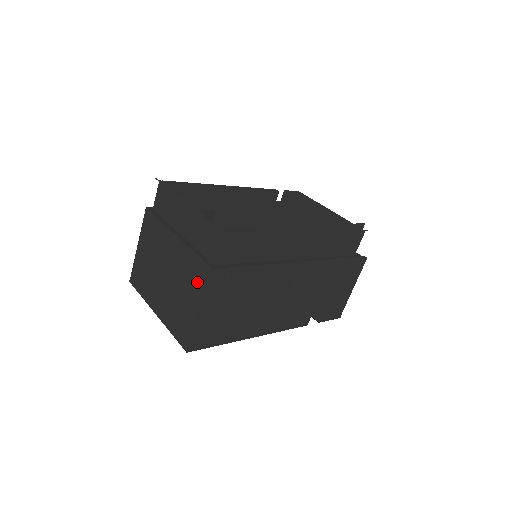
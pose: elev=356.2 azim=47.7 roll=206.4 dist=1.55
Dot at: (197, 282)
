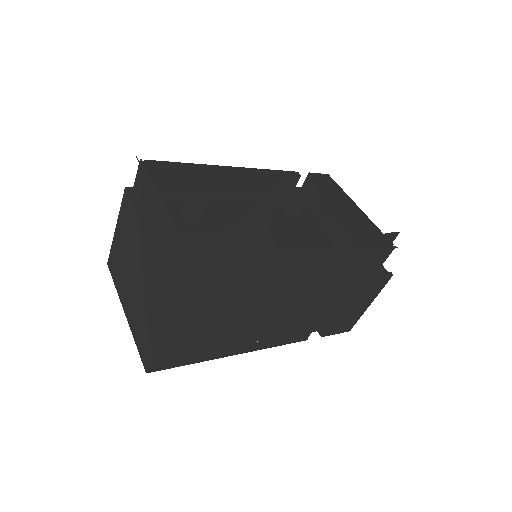
Dot at: (161, 303)
